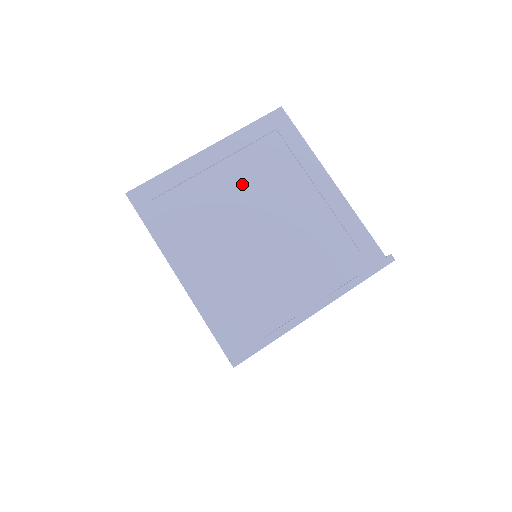
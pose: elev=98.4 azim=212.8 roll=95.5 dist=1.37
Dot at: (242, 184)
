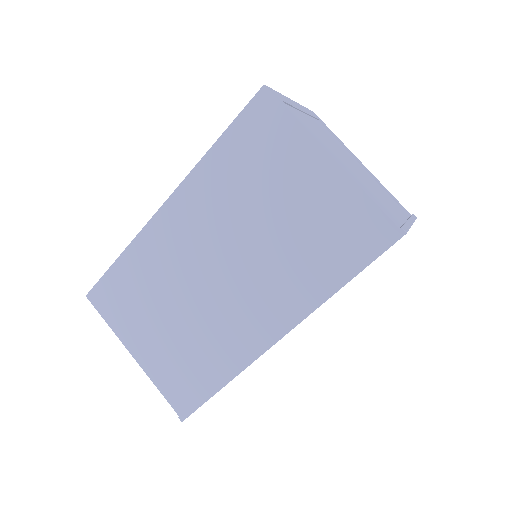
Dot at: (324, 133)
